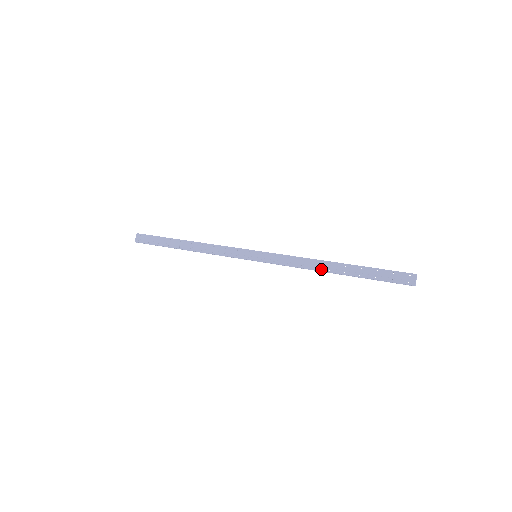
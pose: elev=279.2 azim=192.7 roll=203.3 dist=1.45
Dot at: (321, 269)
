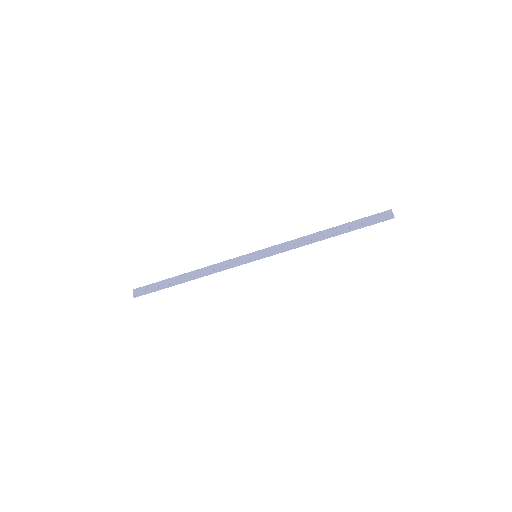
Dot at: (316, 239)
